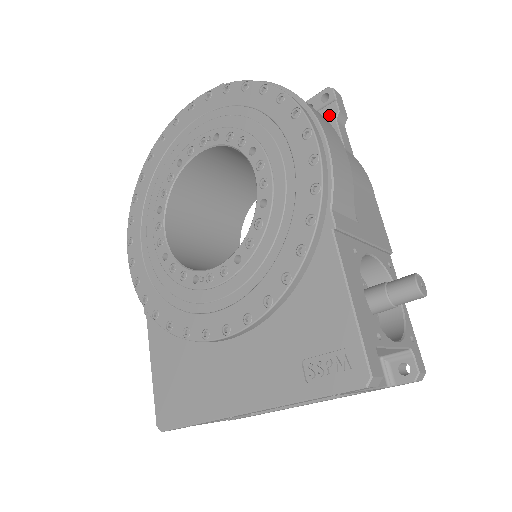
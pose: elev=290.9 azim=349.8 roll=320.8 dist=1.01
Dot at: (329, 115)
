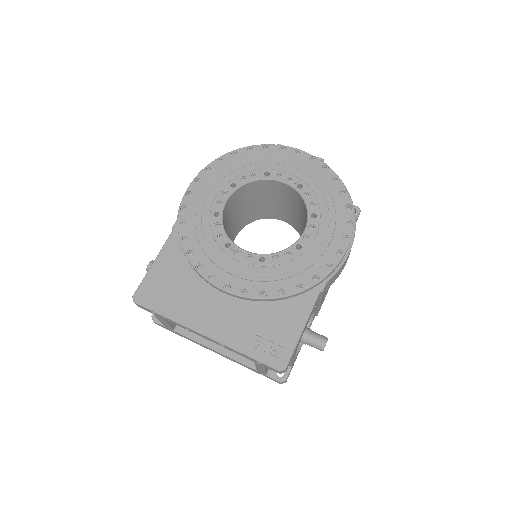
Dot at: occluded
